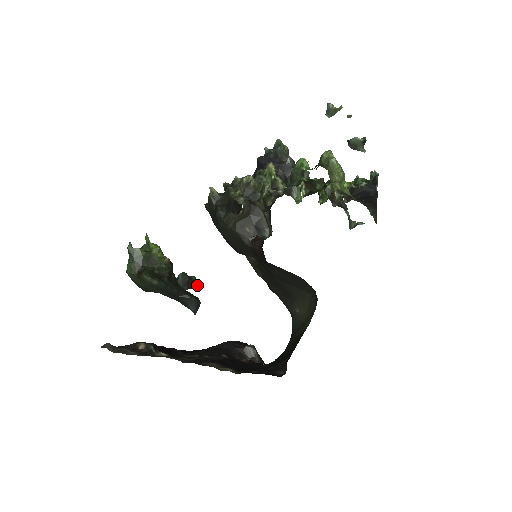
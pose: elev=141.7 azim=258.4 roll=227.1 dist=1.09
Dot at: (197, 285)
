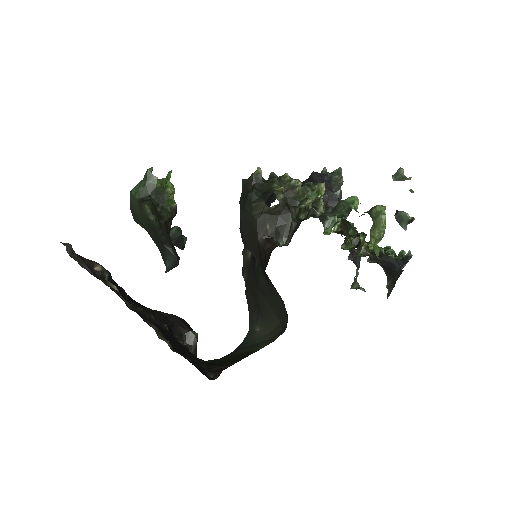
Dot at: (184, 247)
